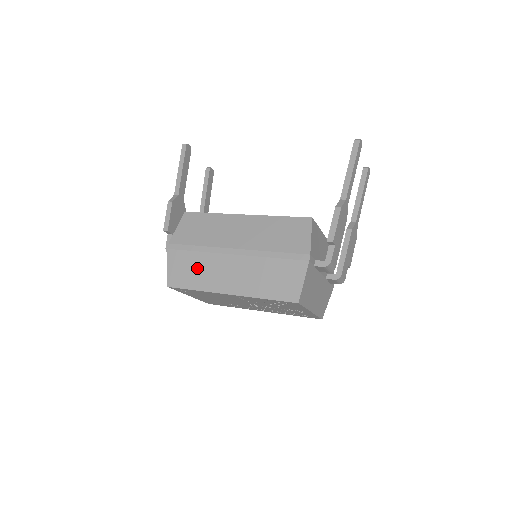
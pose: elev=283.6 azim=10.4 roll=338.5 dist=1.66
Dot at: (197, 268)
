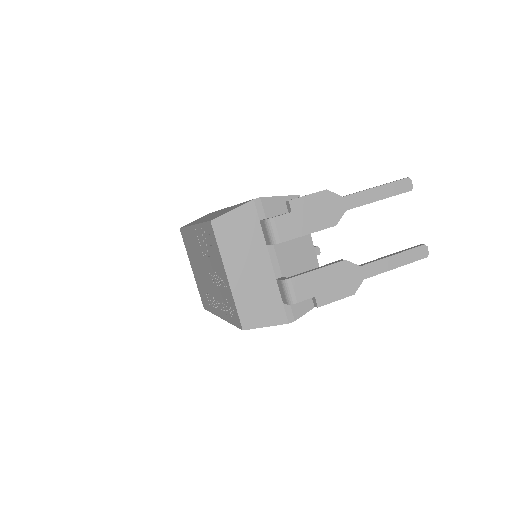
Dot at: (204, 217)
